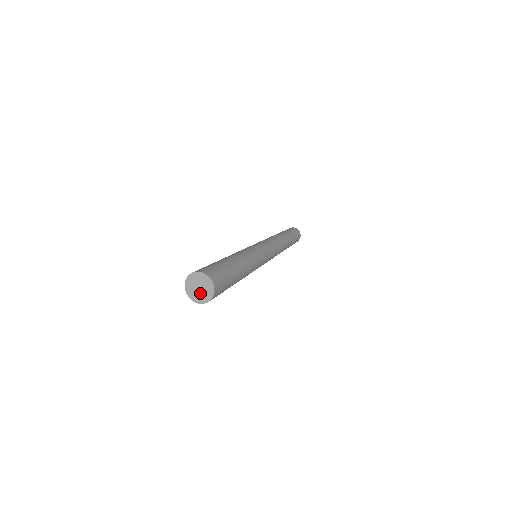
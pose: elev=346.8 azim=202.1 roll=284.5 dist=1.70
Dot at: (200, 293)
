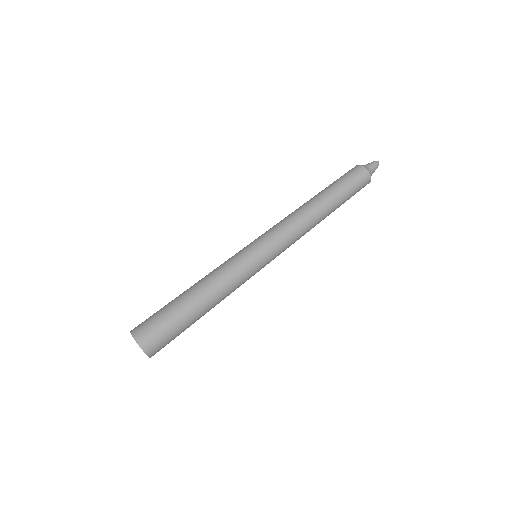
Dot at: occluded
